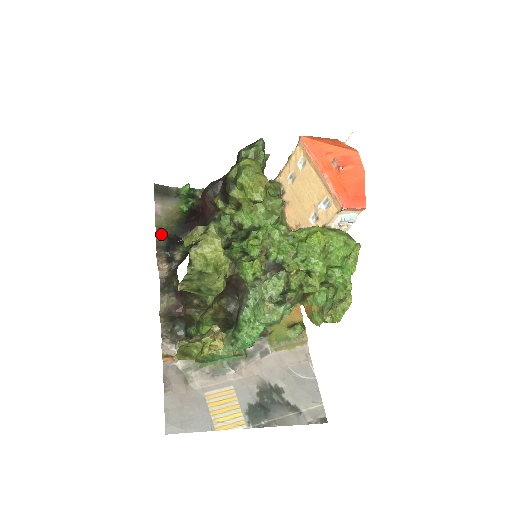
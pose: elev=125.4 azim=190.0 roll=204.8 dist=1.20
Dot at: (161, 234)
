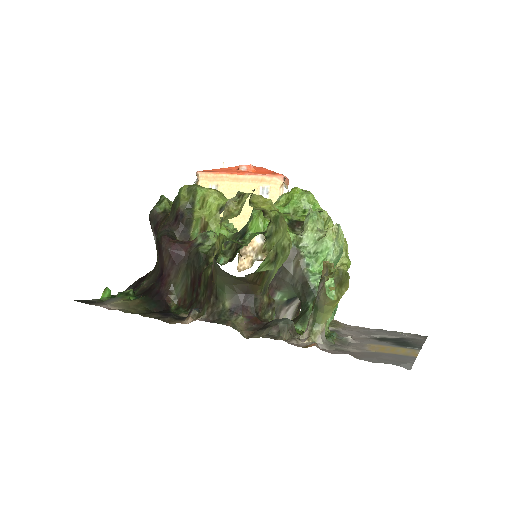
Dot at: (143, 314)
